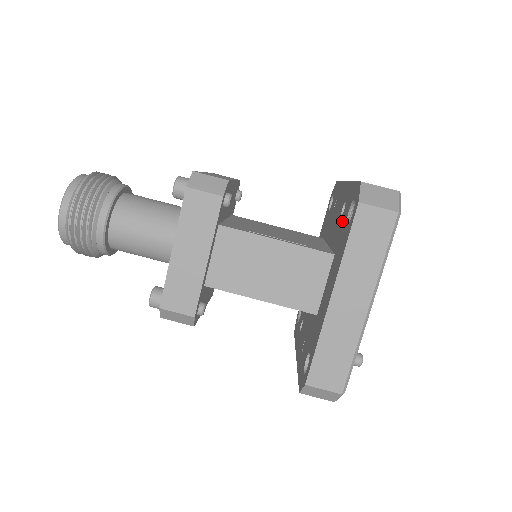
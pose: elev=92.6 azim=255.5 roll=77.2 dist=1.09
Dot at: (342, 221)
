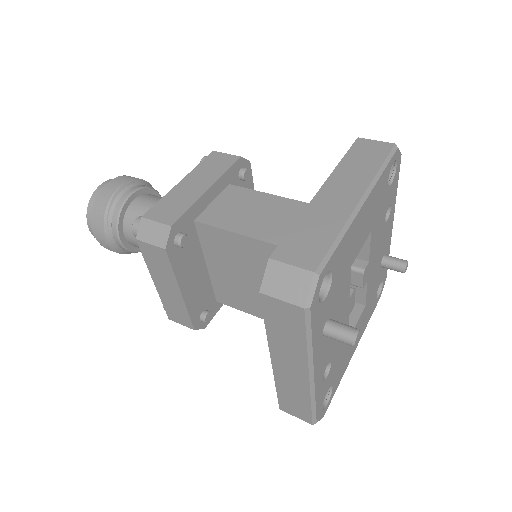
Dot at: occluded
